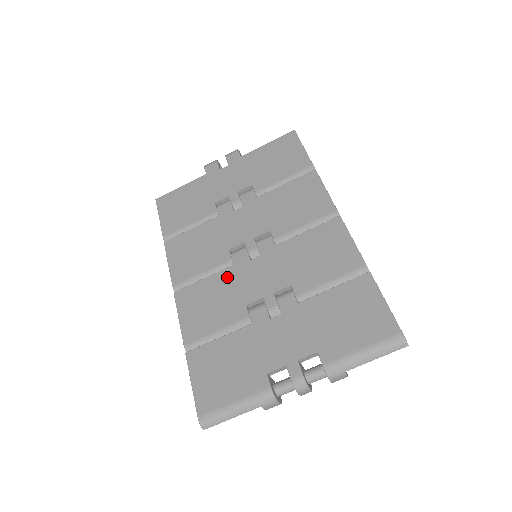
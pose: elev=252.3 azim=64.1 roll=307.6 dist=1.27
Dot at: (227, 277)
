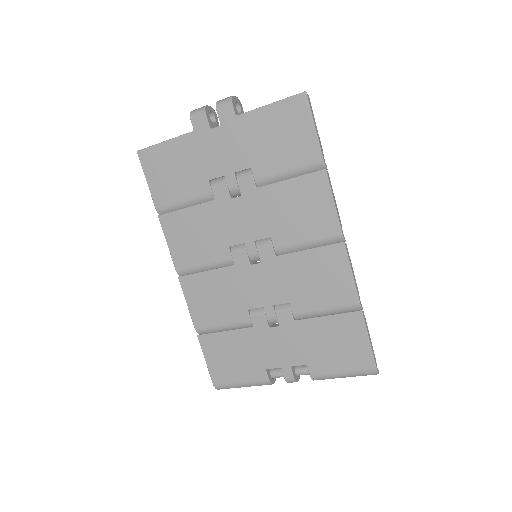
Dot at: (228, 277)
